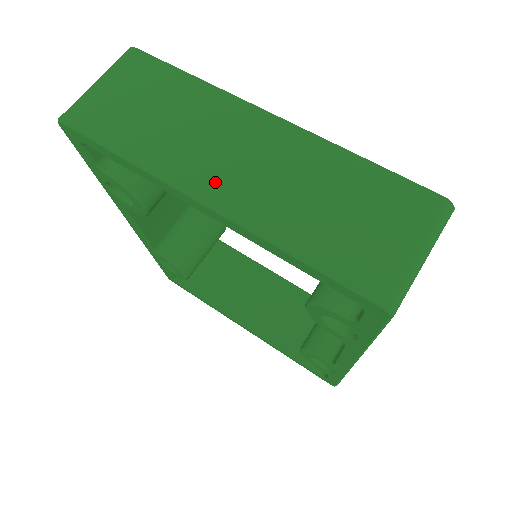
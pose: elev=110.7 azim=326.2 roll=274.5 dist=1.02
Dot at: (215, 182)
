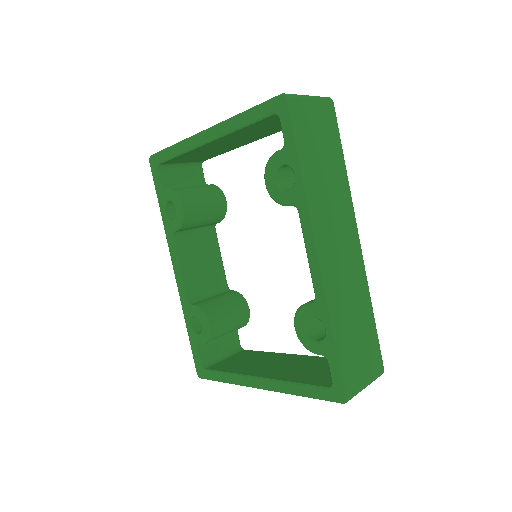
Dot at: occluded
